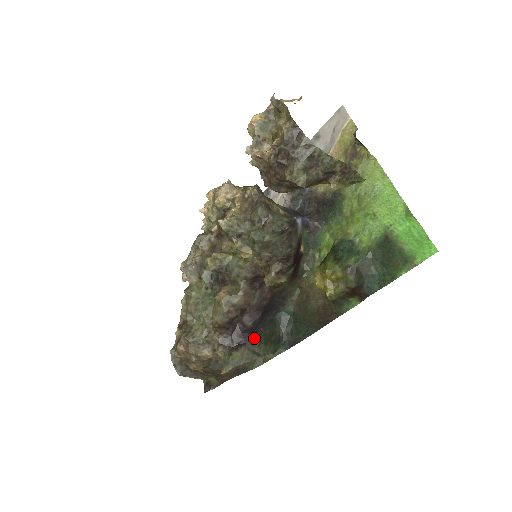
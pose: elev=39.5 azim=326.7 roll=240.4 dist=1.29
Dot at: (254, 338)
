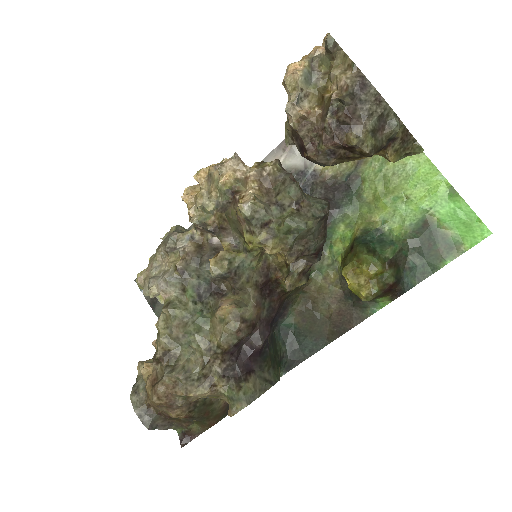
Dot at: (262, 362)
